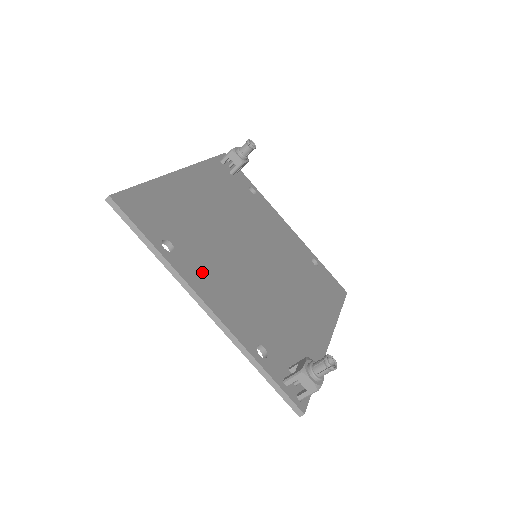
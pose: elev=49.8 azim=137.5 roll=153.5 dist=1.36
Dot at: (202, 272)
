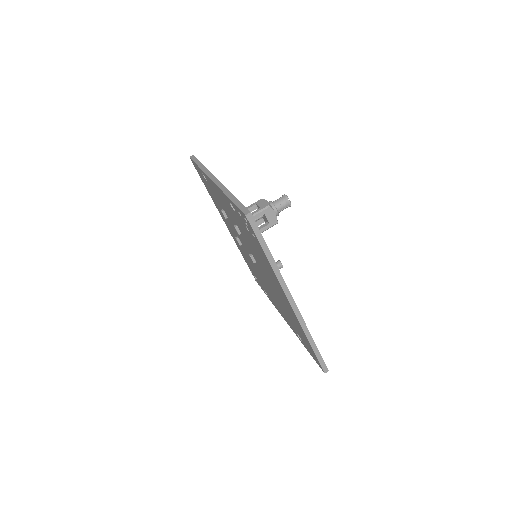
Dot at: occluded
